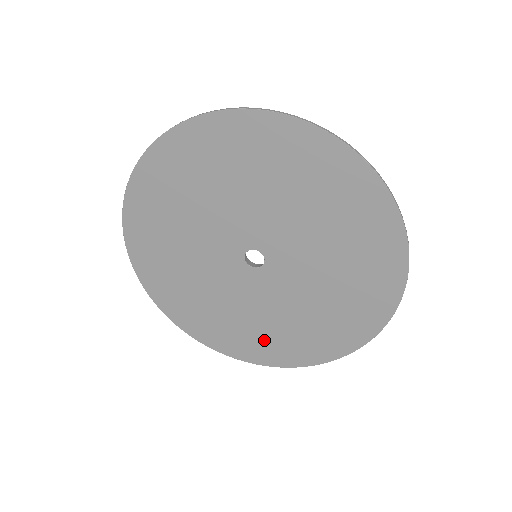
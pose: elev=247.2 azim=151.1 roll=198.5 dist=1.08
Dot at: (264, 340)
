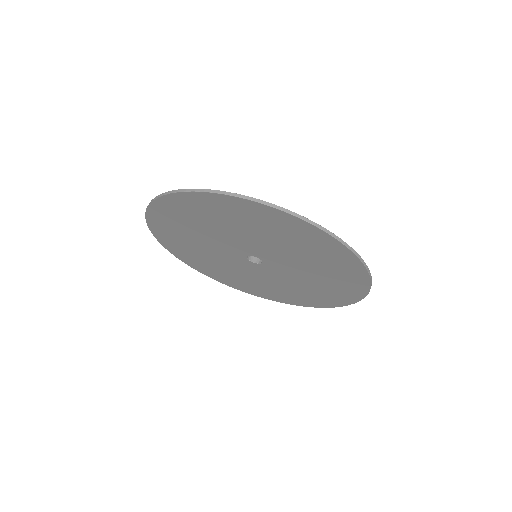
Dot at: (291, 295)
